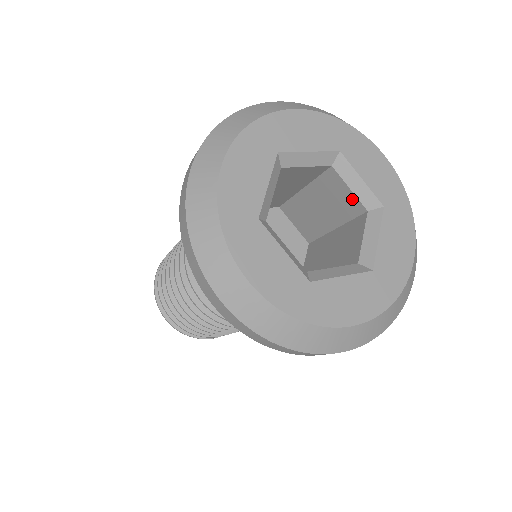
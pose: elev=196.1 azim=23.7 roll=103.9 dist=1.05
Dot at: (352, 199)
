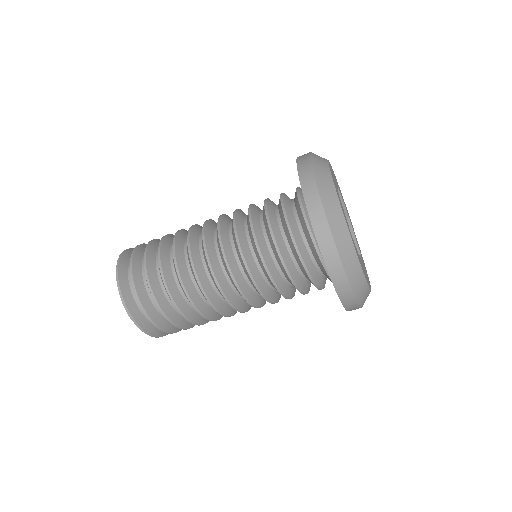
Dot at: occluded
